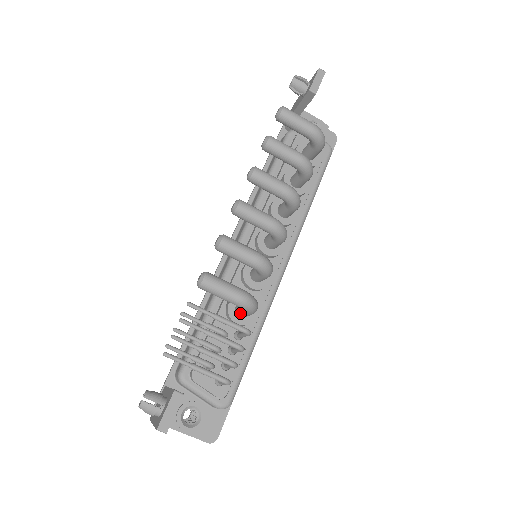
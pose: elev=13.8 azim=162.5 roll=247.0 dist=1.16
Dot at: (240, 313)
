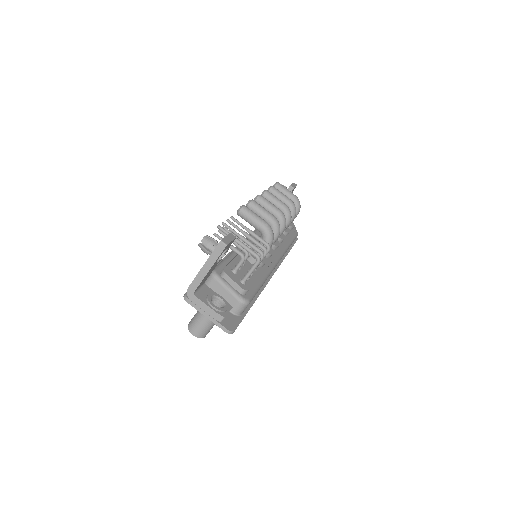
Dot at: occluded
